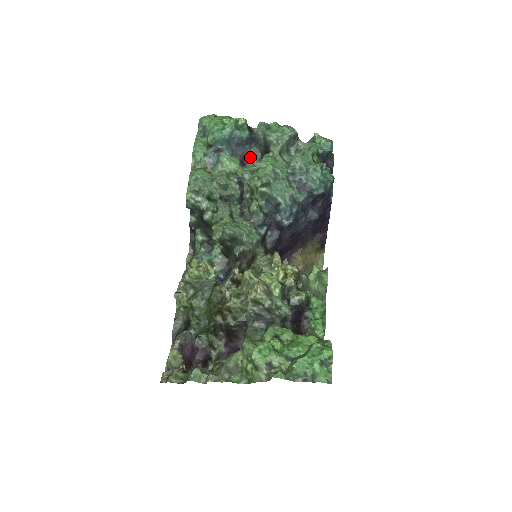
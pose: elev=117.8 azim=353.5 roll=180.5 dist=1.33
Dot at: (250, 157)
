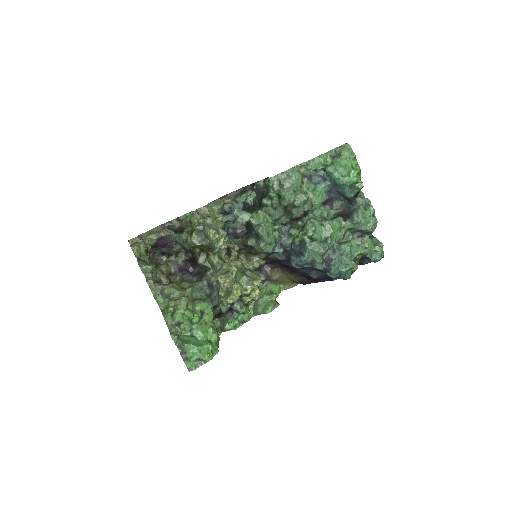
Dot at: (335, 203)
